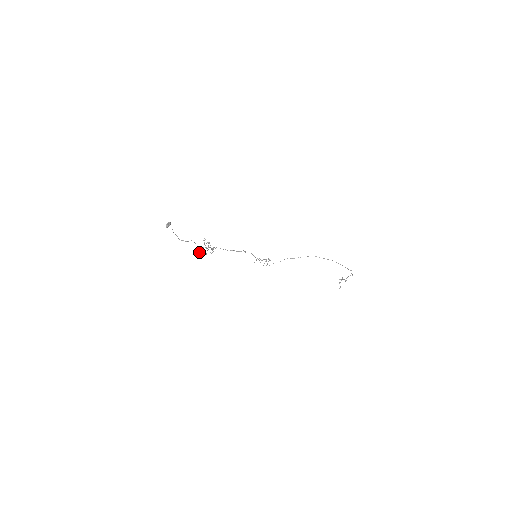
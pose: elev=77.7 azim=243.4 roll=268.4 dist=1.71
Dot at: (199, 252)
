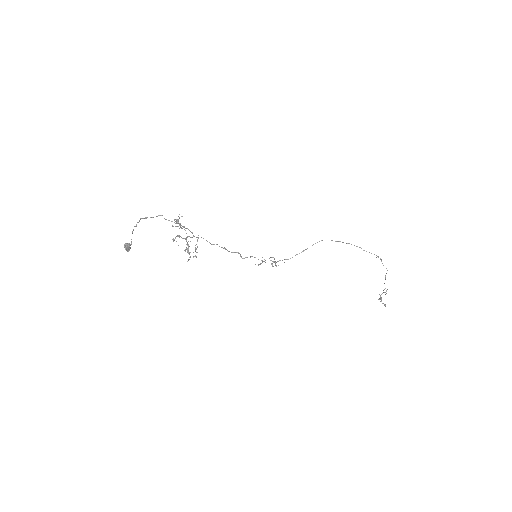
Dot at: occluded
